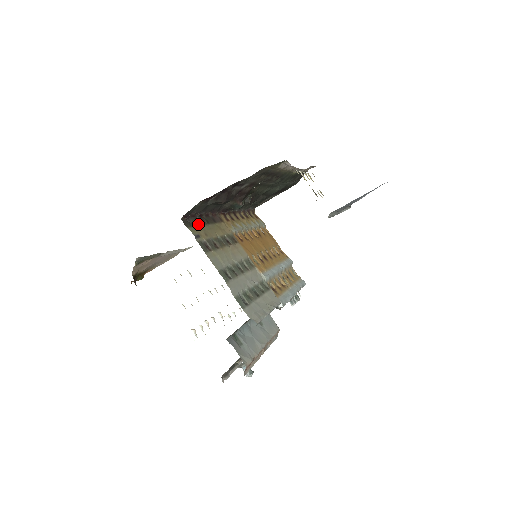
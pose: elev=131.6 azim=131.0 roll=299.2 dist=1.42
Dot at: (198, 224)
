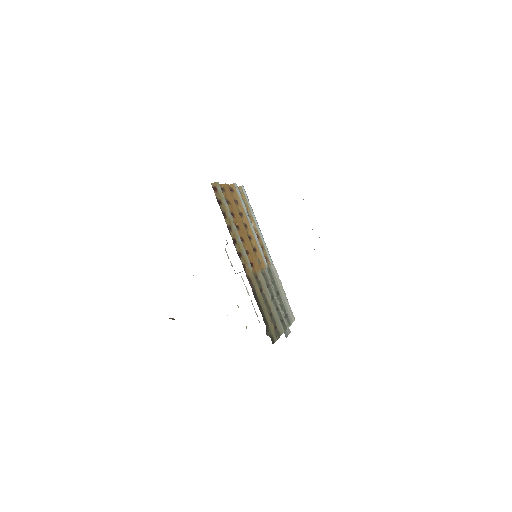
Dot at: (268, 325)
